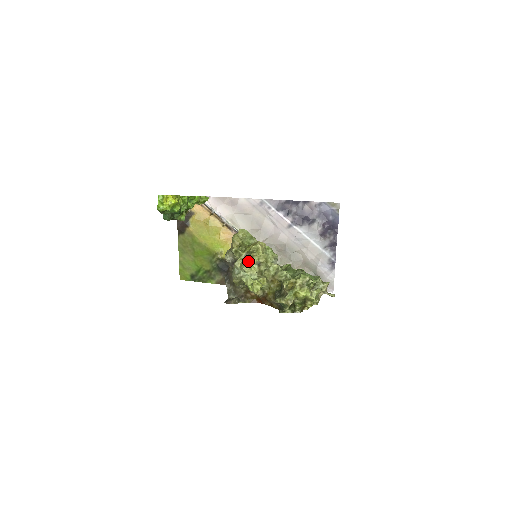
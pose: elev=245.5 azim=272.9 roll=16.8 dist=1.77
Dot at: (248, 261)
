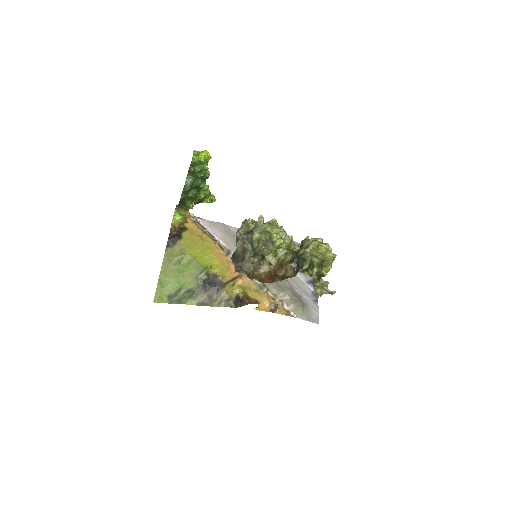
Dot at: (267, 224)
